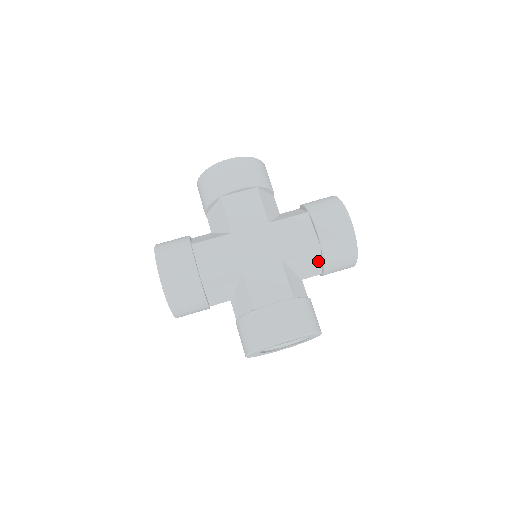
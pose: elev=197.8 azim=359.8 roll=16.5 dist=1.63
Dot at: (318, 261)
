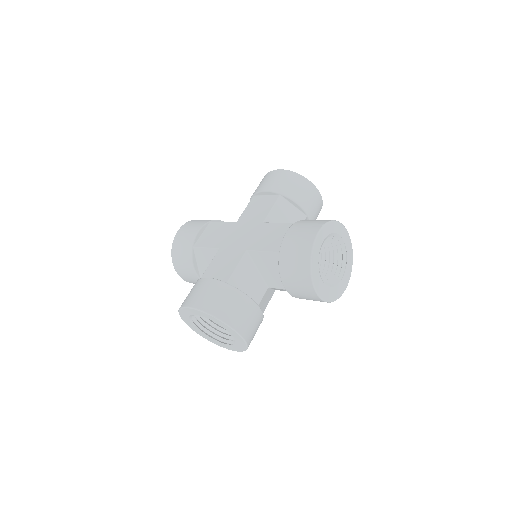
Dot at: occluded
